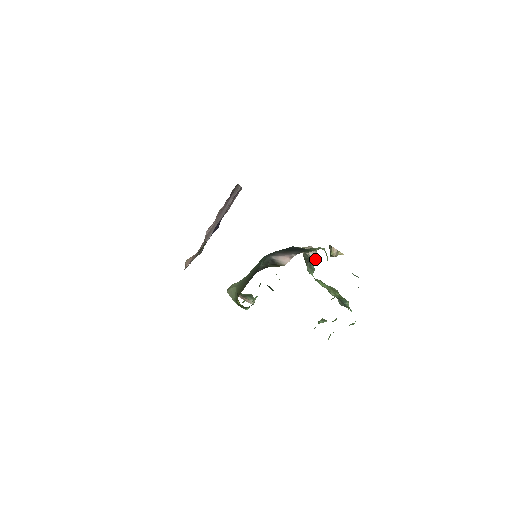
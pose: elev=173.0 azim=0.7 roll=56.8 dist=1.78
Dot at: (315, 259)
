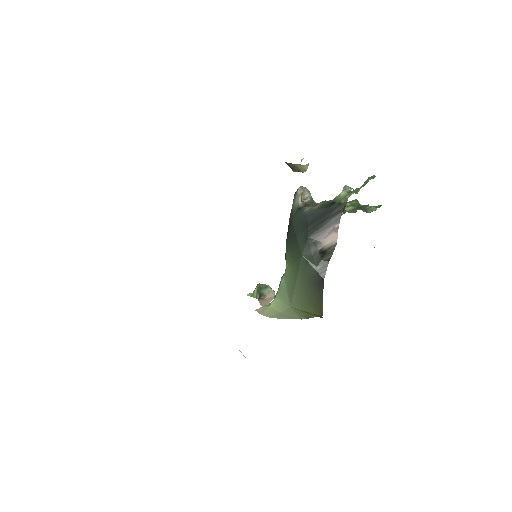
Dot at: (311, 196)
